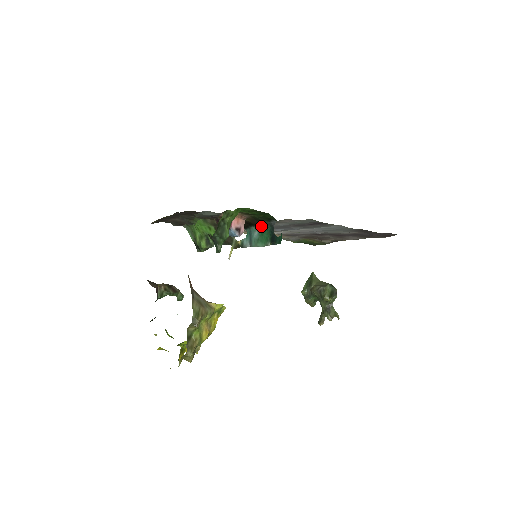
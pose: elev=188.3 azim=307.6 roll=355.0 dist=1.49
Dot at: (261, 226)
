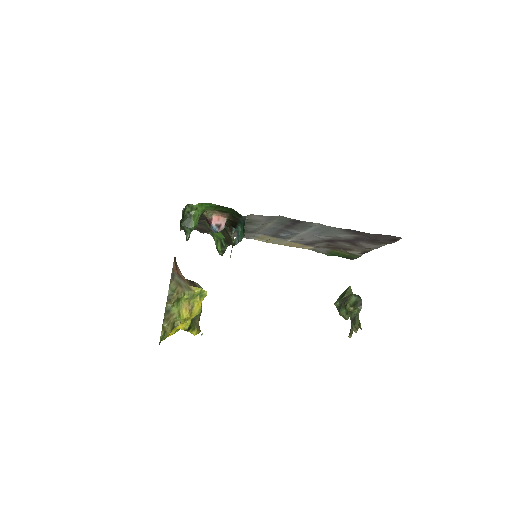
Dot at: (241, 224)
